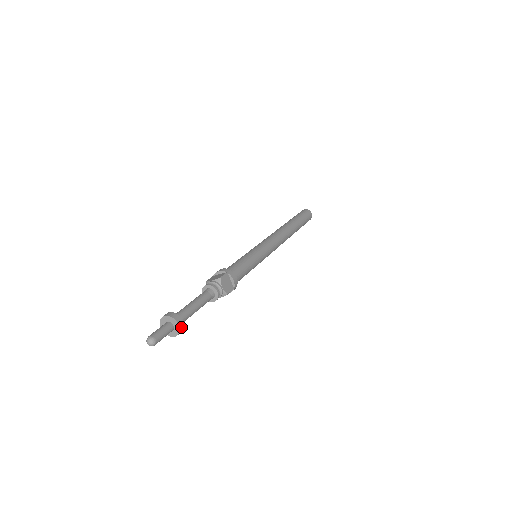
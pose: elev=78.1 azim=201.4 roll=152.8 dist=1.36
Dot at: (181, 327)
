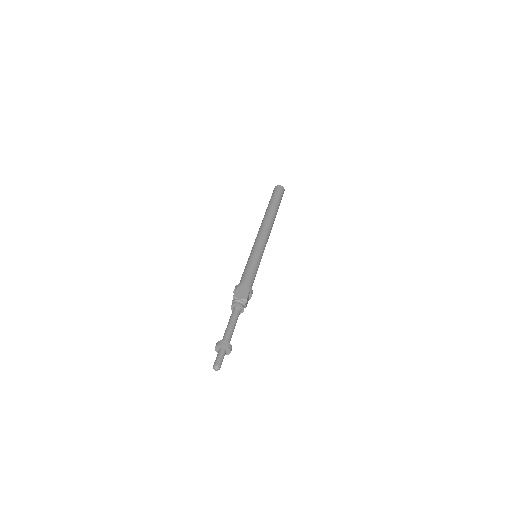
Dot at: (230, 352)
